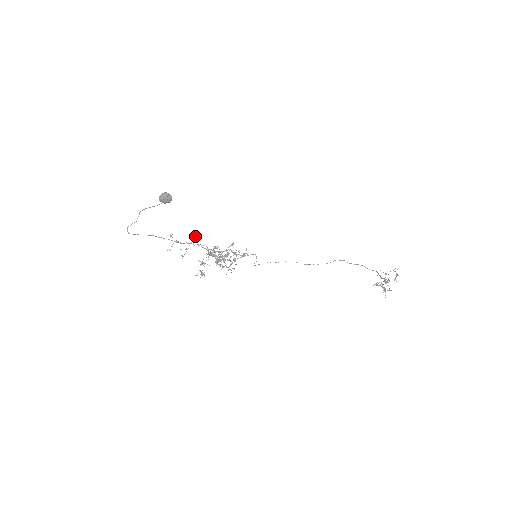
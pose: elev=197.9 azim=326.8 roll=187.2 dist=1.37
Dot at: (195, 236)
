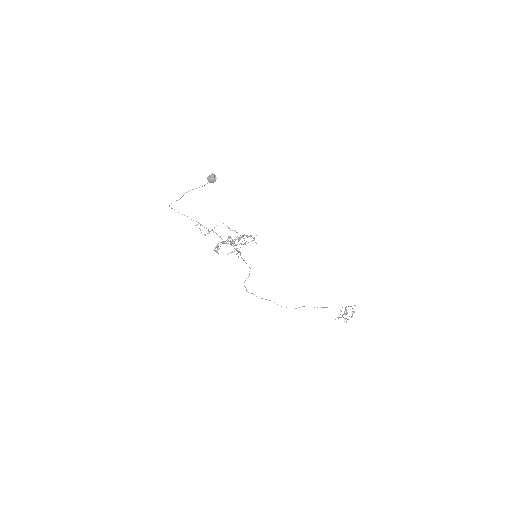
Dot at: occluded
